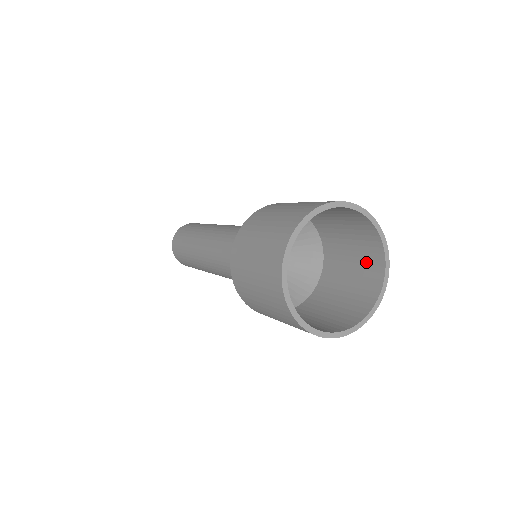
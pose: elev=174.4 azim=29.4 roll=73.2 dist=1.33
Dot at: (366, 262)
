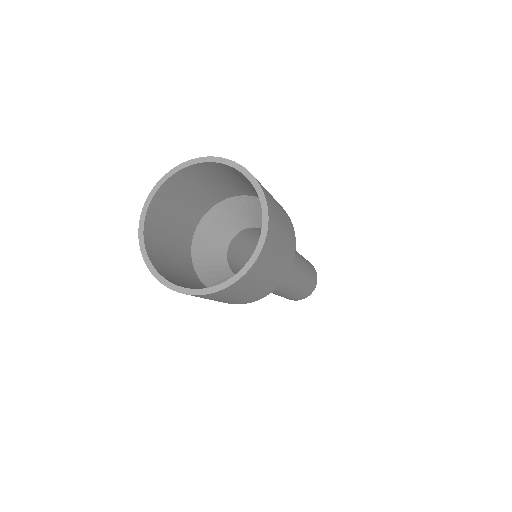
Dot at: occluded
